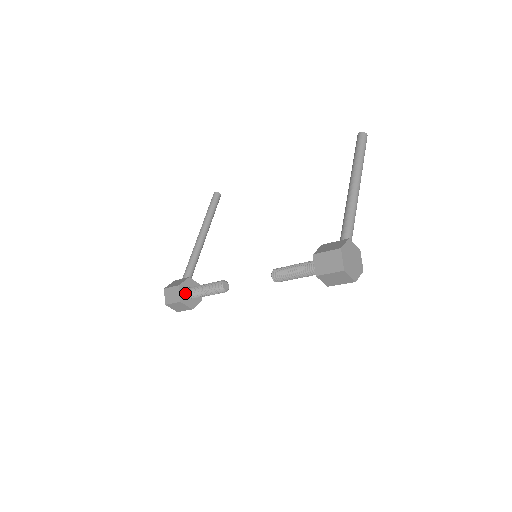
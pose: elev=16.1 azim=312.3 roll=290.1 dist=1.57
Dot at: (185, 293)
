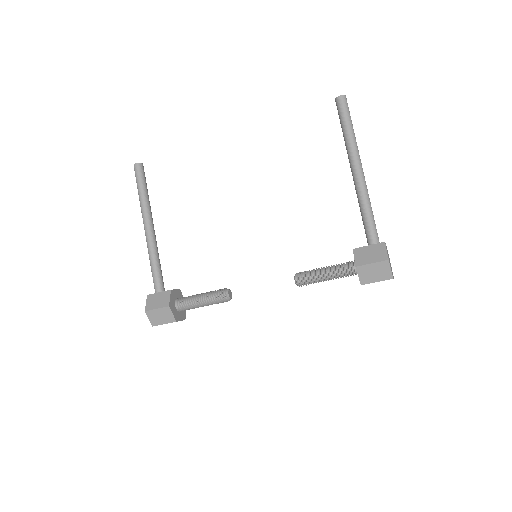
Dot at: (175, 309)
